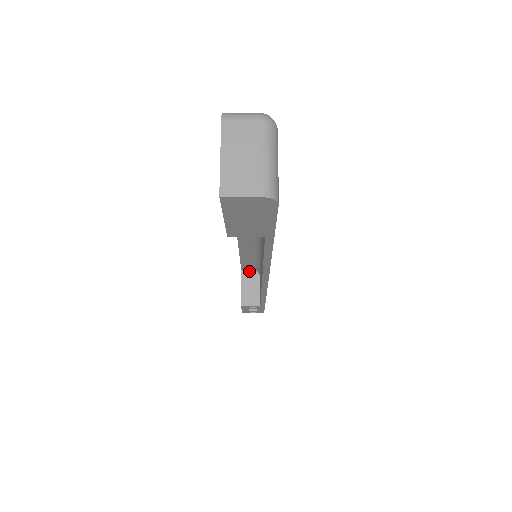
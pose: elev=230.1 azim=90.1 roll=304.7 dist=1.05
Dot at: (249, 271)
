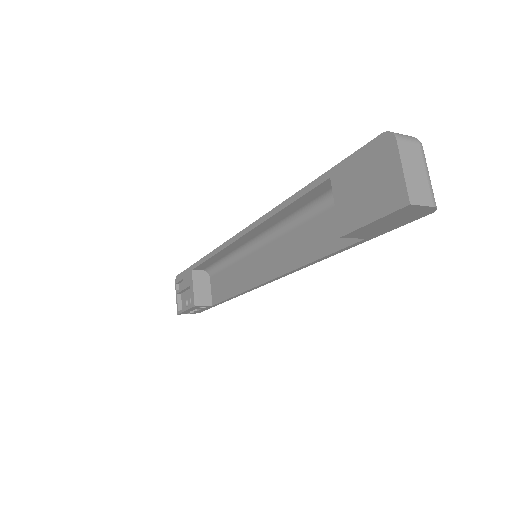
Dot at: (199, 271)
